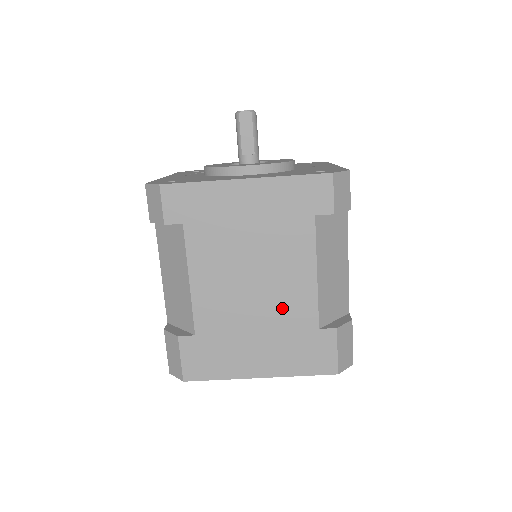
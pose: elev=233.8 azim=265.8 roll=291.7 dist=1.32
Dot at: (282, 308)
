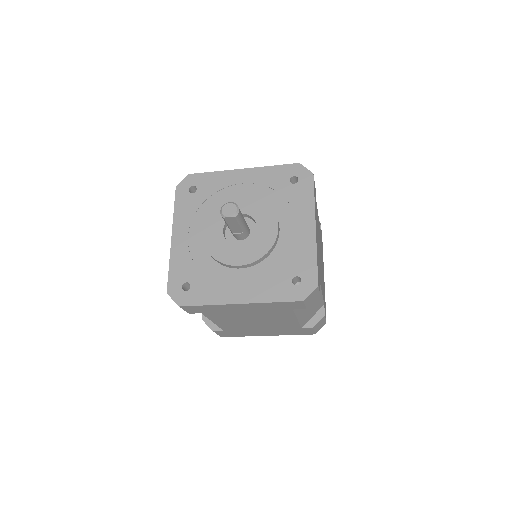
Dot at: (276, 325)
